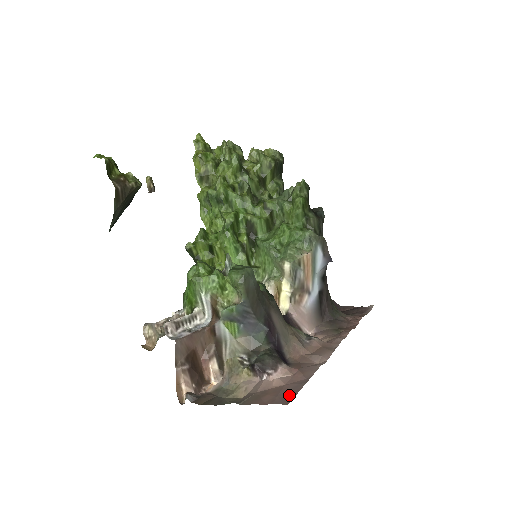
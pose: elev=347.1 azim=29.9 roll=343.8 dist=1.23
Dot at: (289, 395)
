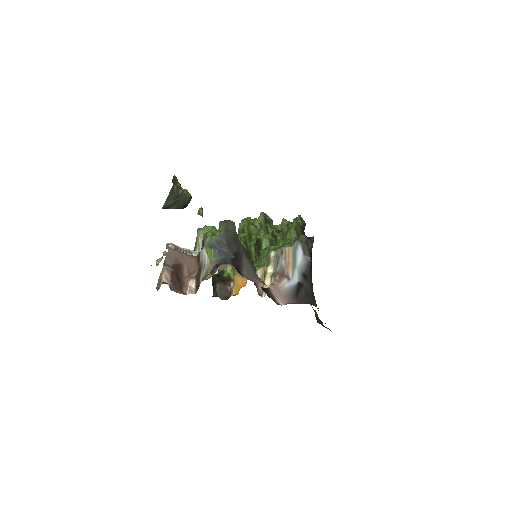
Dot at: occluded
